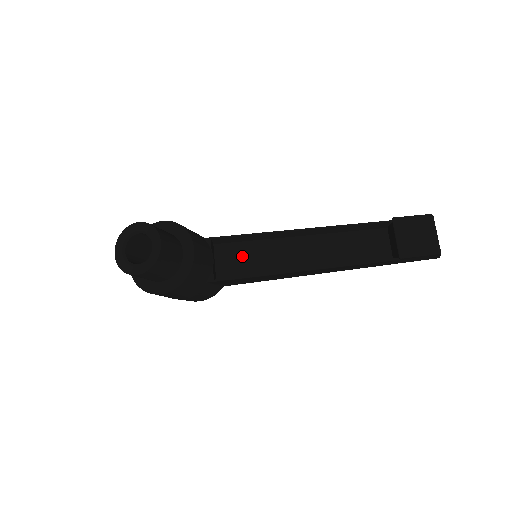
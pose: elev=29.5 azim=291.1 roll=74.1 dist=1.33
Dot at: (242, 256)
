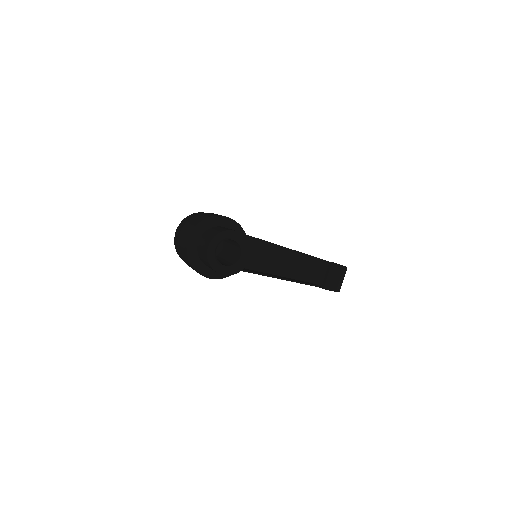
Dot at: occluded
